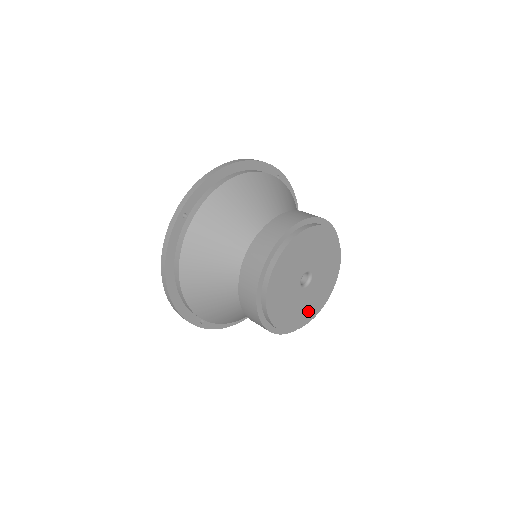
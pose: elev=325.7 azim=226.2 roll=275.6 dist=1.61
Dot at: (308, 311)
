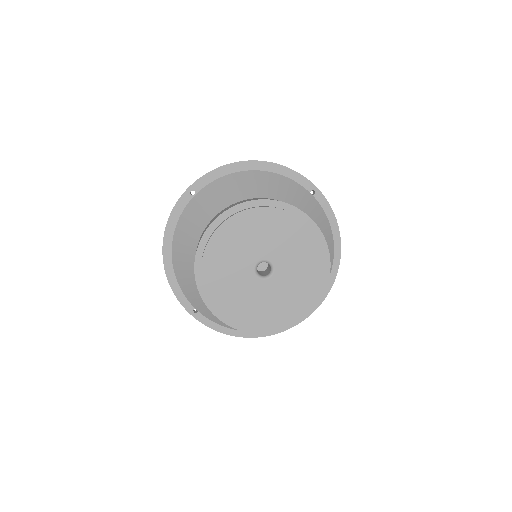
Dot at: (267, 313)
